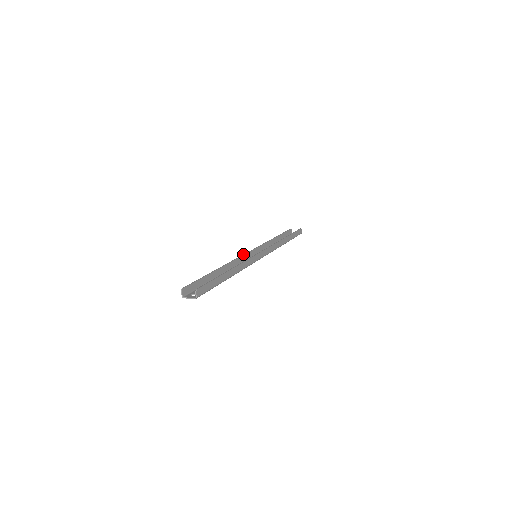
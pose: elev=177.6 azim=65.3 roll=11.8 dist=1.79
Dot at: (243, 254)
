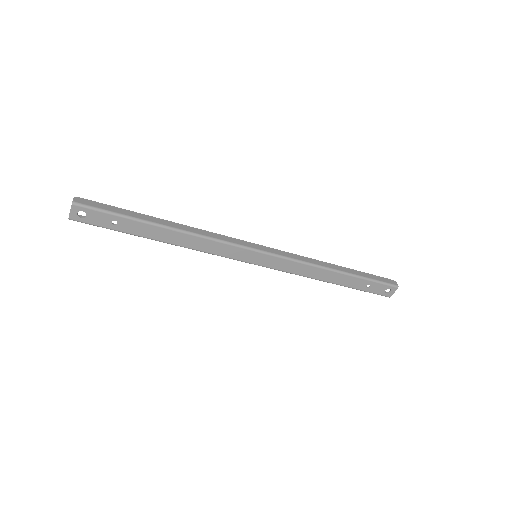
Dot at: occluded
